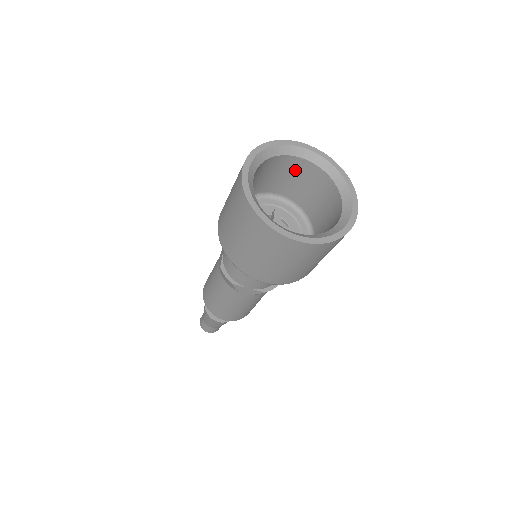
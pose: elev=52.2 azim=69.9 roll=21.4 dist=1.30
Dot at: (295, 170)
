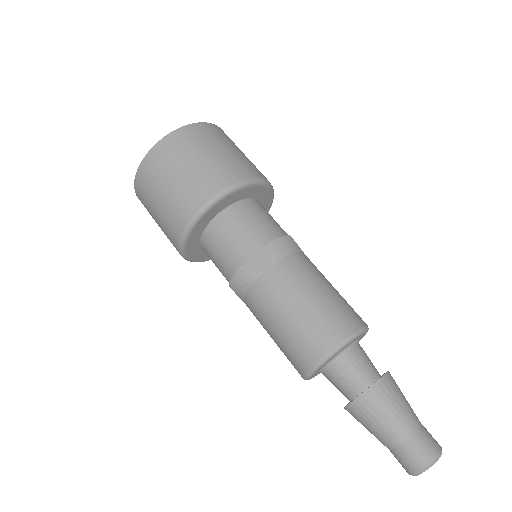
Dot at: occluded
